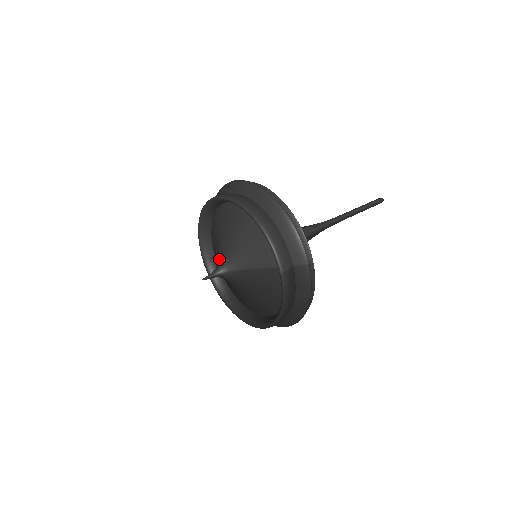
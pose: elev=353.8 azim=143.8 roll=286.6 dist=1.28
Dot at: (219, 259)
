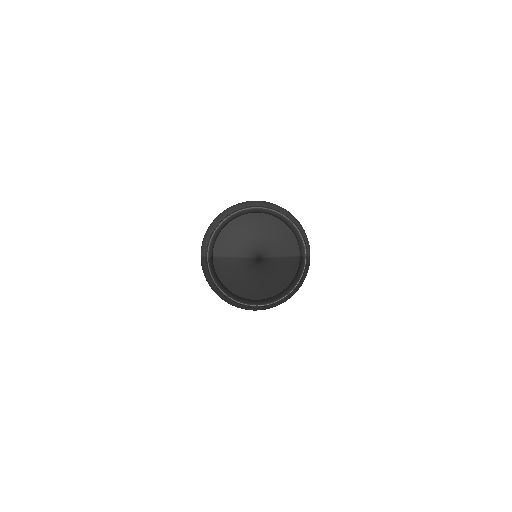
Dot at: (255, 250)
